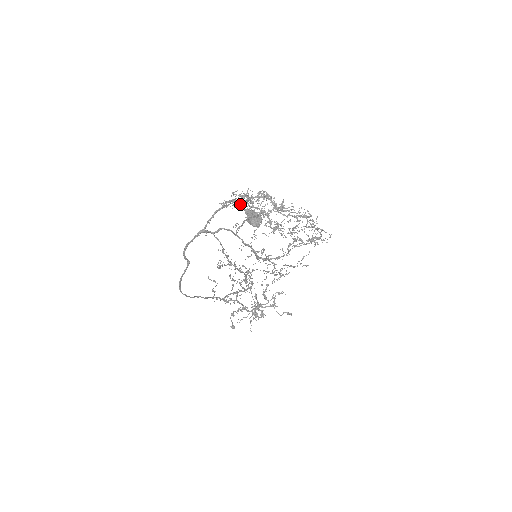
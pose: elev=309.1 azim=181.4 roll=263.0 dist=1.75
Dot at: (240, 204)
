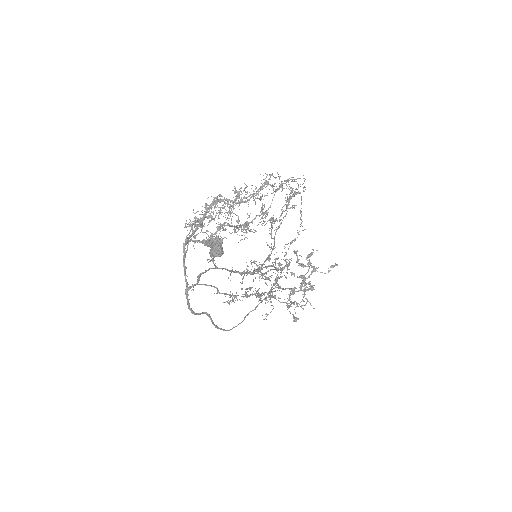
Dot at: (201, 226)
